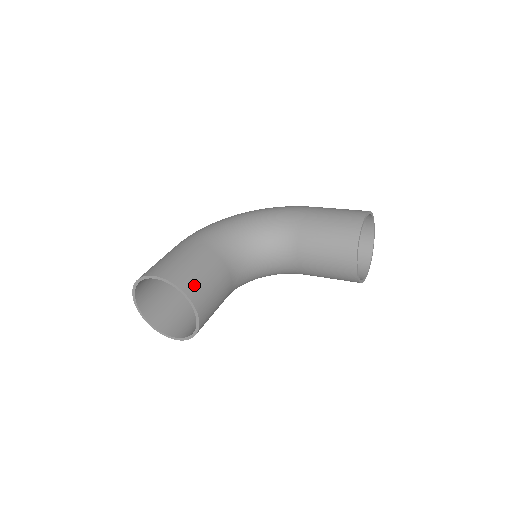
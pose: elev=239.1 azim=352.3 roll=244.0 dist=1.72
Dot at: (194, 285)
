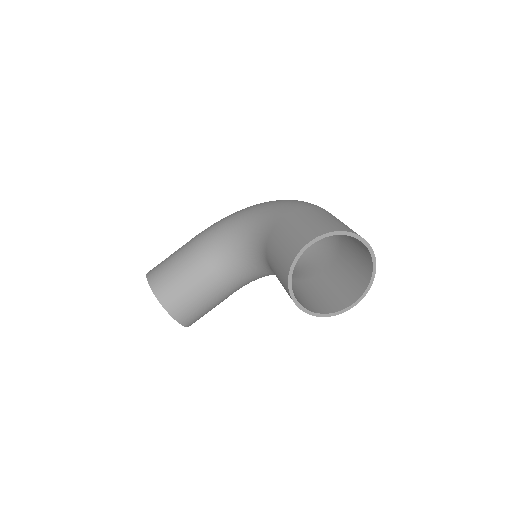
Dot at: (167, 290)
